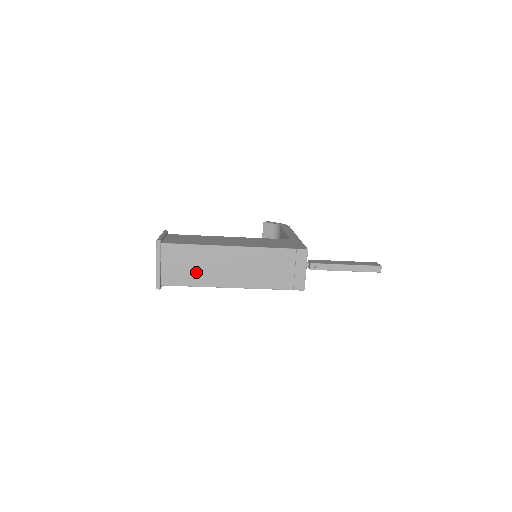
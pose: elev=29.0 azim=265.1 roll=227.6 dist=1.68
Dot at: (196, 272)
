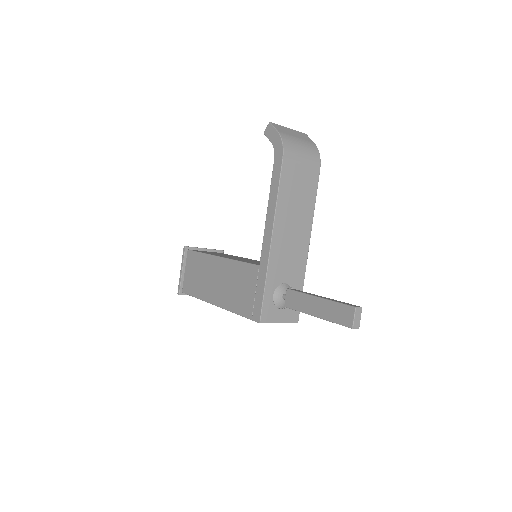
Dot at: occluded
